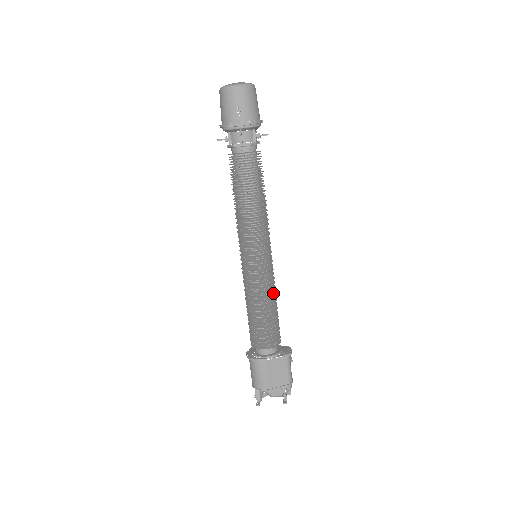
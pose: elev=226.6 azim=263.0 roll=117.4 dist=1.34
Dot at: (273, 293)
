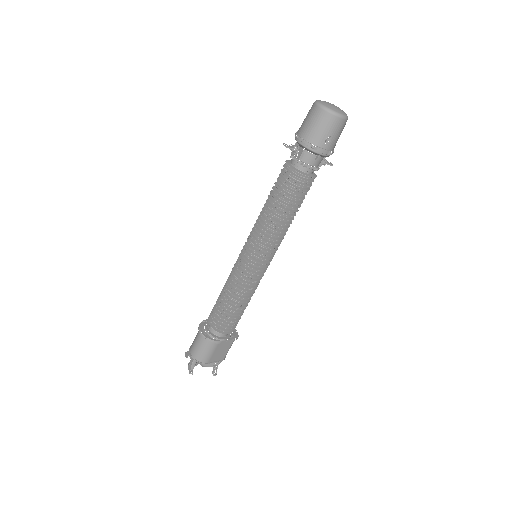
Dot at: occluded
